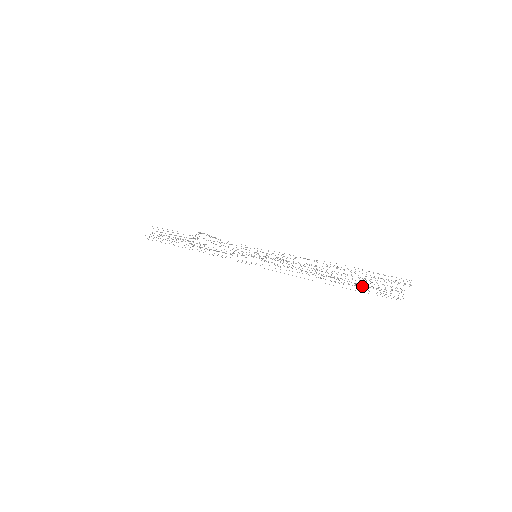
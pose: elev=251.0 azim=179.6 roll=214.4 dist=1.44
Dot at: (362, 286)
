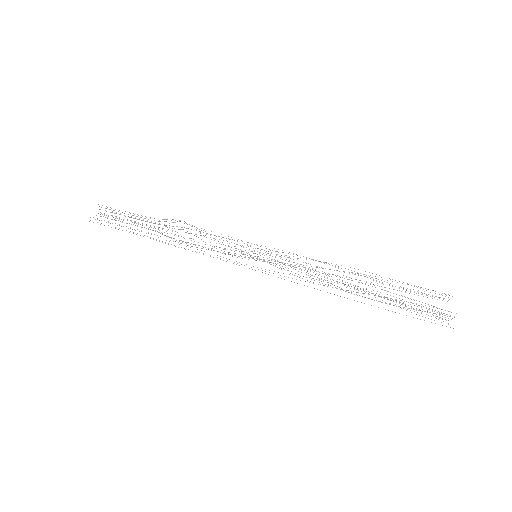
Dot at: occluded
